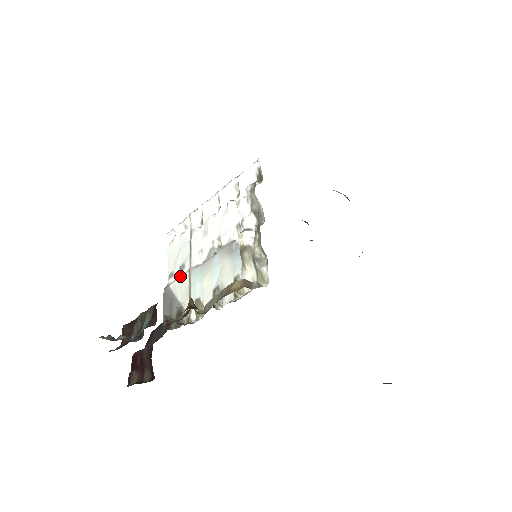
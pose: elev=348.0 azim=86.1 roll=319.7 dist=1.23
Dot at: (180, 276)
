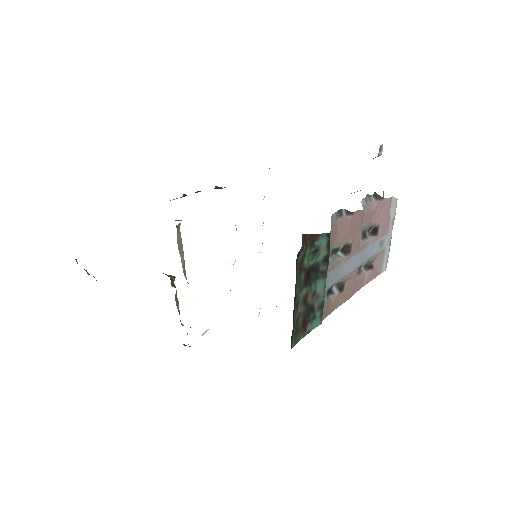
Dot at: occluded
